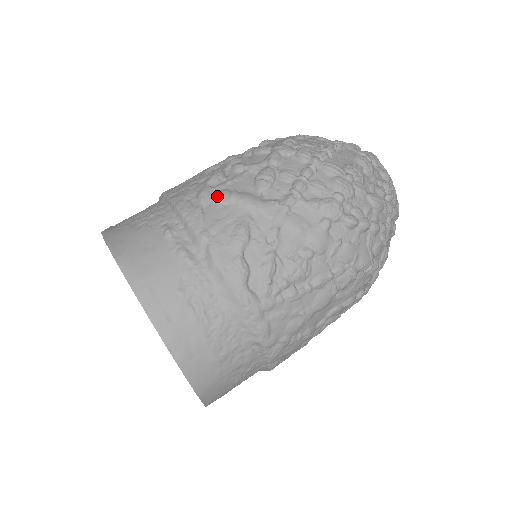
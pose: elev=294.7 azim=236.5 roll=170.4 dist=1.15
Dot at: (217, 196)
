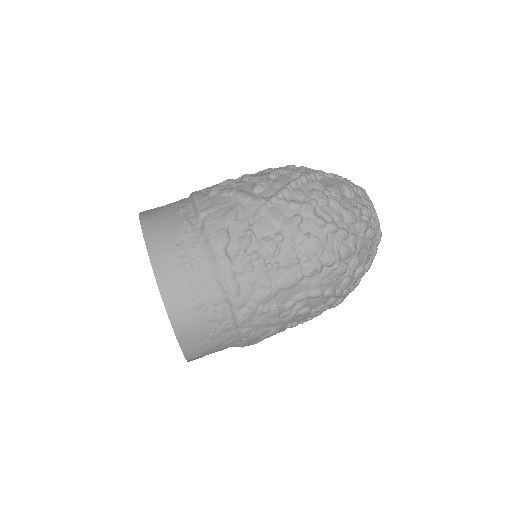
Dot at: (222, 190)
